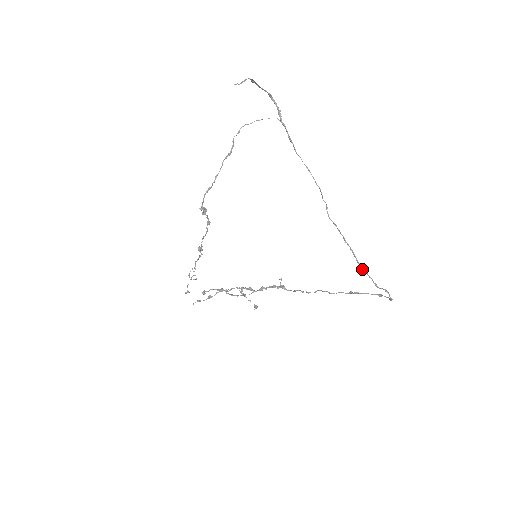
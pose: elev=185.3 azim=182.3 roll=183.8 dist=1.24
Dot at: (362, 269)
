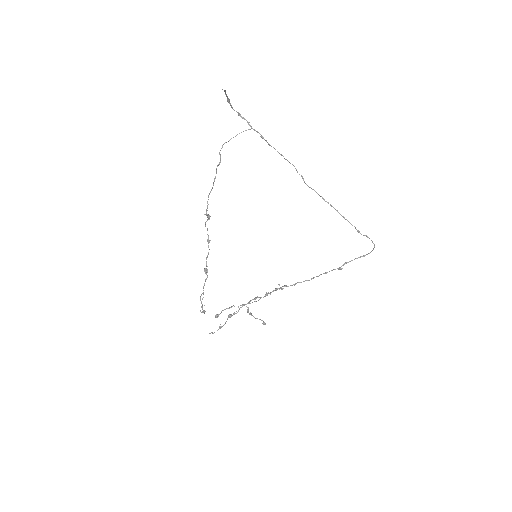
Dot at: occluded
